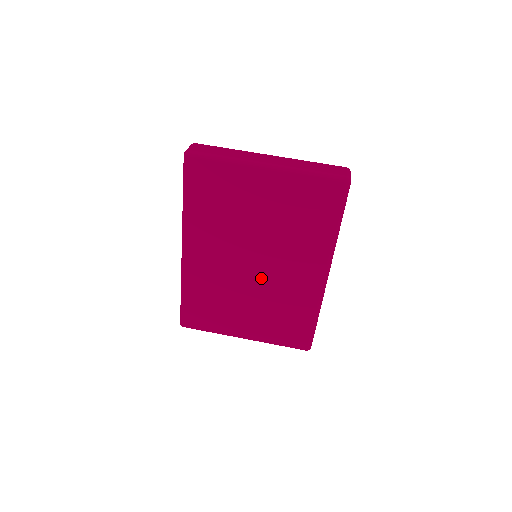
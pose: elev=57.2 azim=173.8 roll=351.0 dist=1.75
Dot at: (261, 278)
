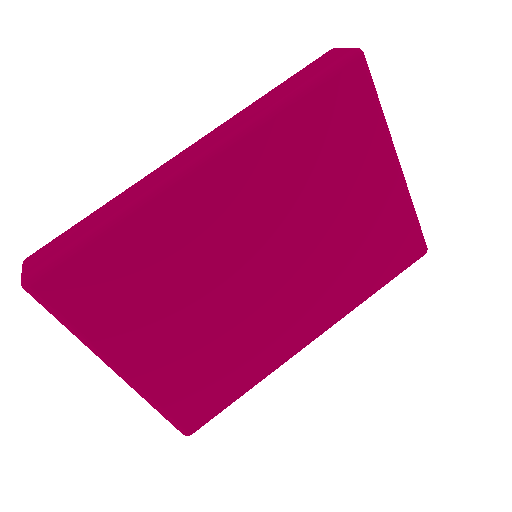
Dot at: (252, 292)
